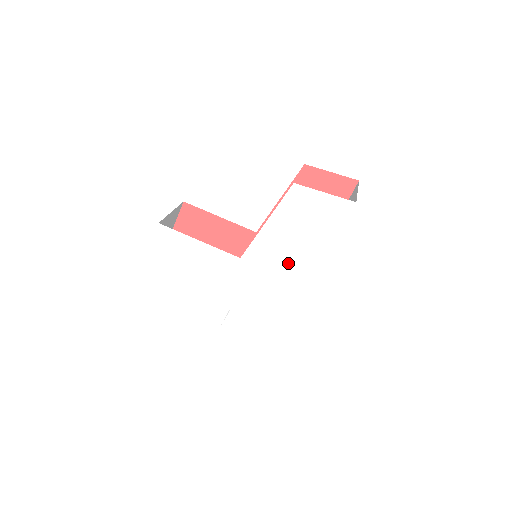
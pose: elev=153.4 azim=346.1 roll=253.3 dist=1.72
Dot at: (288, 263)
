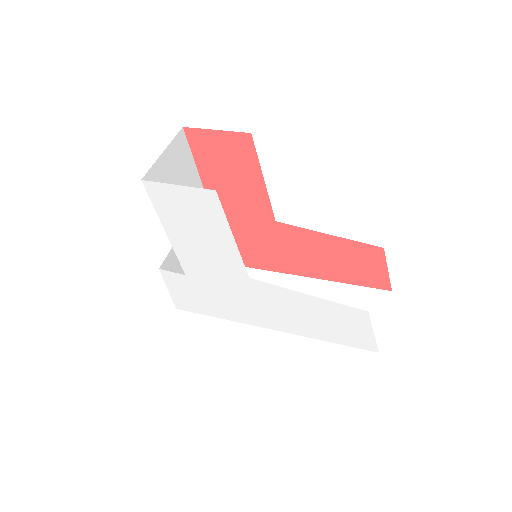
Dot at: (279, 314)
